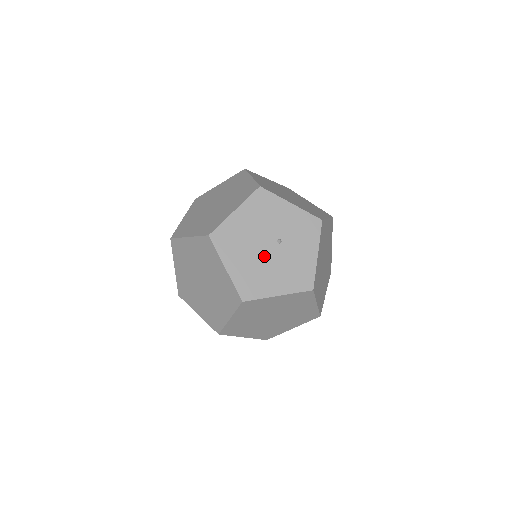
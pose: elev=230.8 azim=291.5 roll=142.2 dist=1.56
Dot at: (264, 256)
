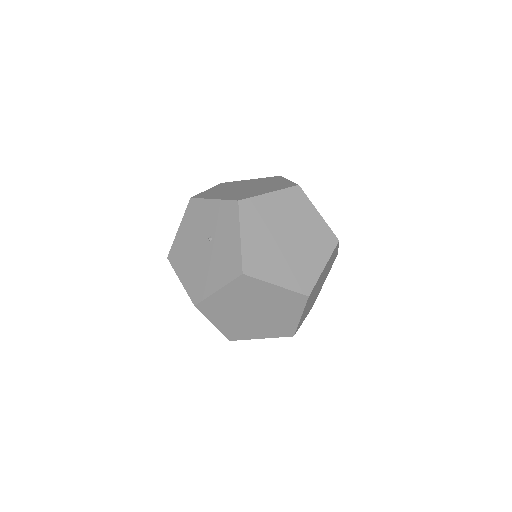
Dot at: (202, 258)
